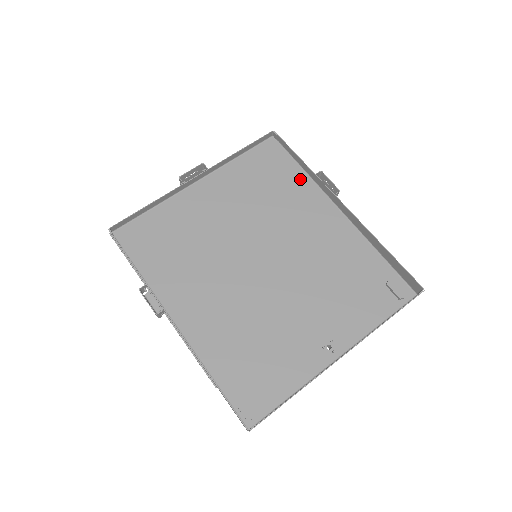
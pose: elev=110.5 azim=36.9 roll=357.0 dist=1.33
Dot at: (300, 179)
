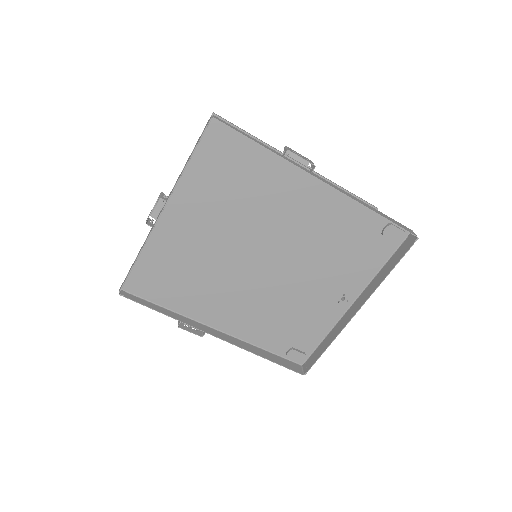
Dot at: (266, 160)
